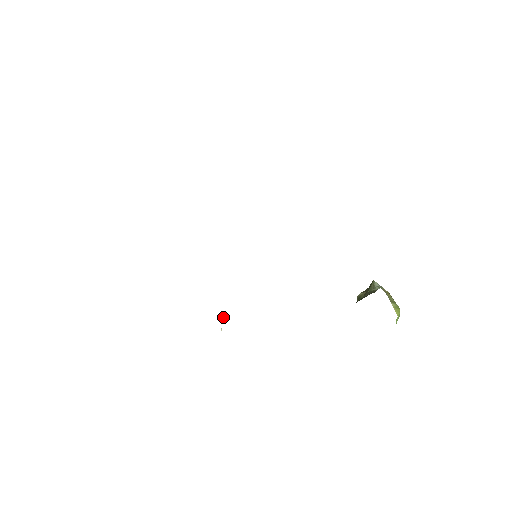
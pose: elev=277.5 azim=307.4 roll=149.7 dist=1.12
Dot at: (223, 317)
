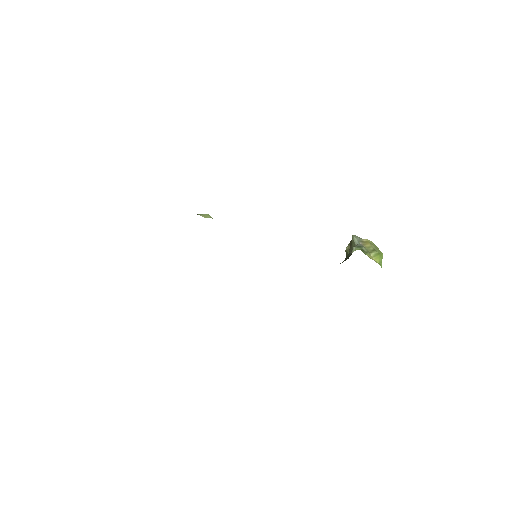
Dot at: occluded
